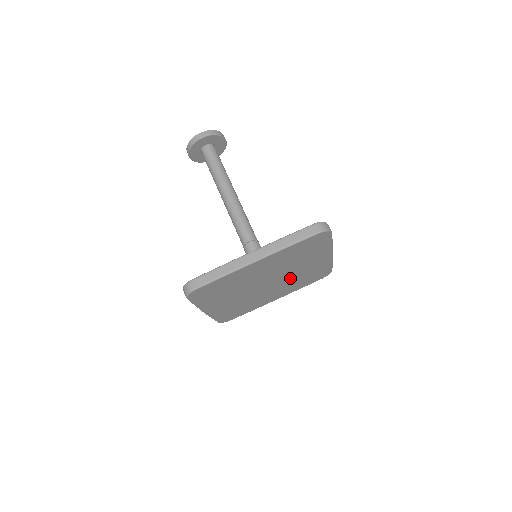
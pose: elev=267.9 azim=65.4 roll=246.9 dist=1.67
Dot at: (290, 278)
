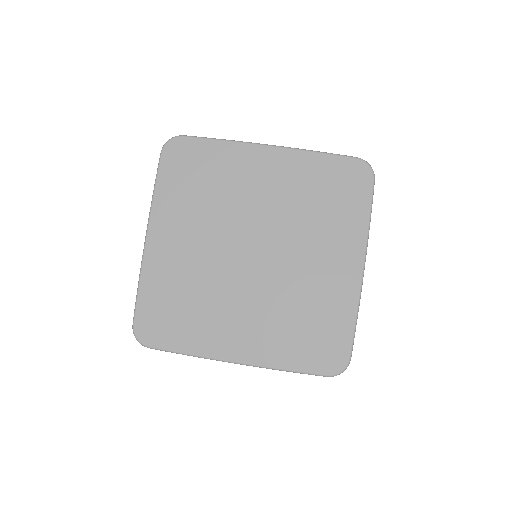
Dot at: (284, 283)
